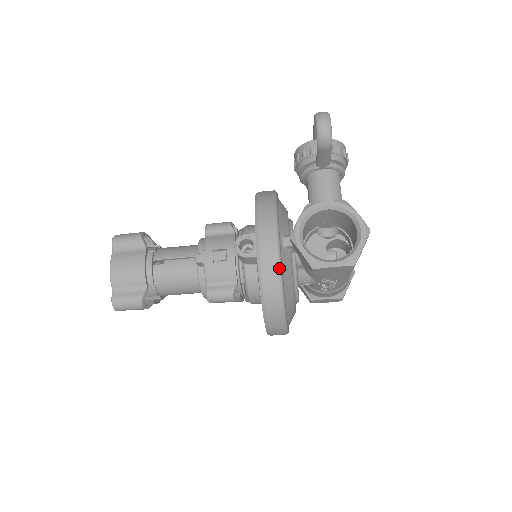
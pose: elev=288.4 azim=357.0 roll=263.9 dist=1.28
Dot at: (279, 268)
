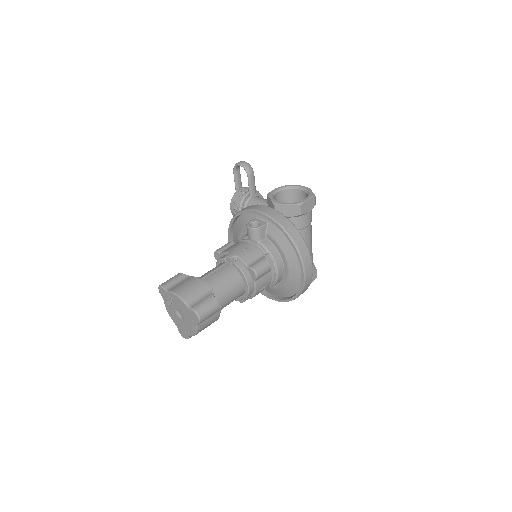
Dot at: occluded
